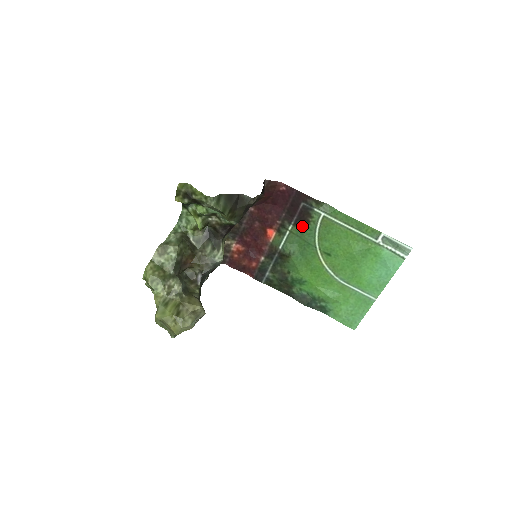
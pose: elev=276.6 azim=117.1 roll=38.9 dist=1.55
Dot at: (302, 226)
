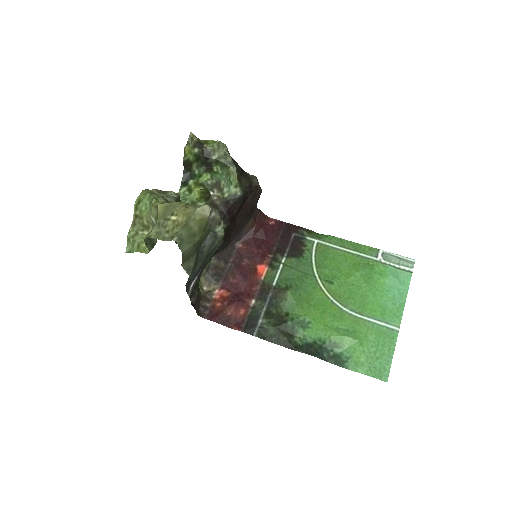
Dot at: (296, 257)
